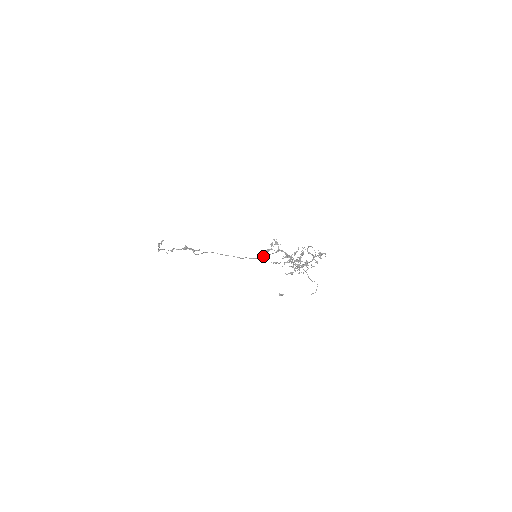
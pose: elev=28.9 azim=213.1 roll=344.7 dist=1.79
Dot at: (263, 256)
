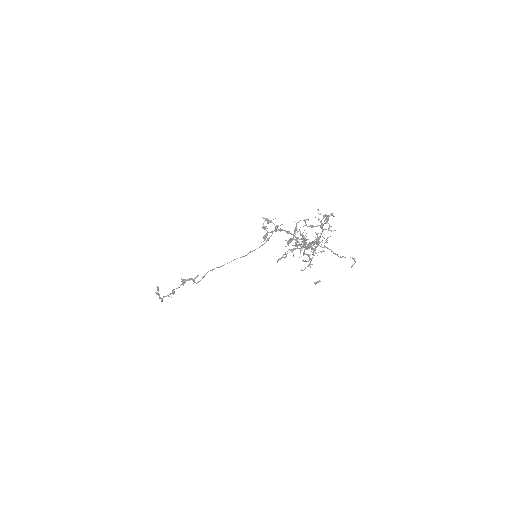
Dot at: occluded
